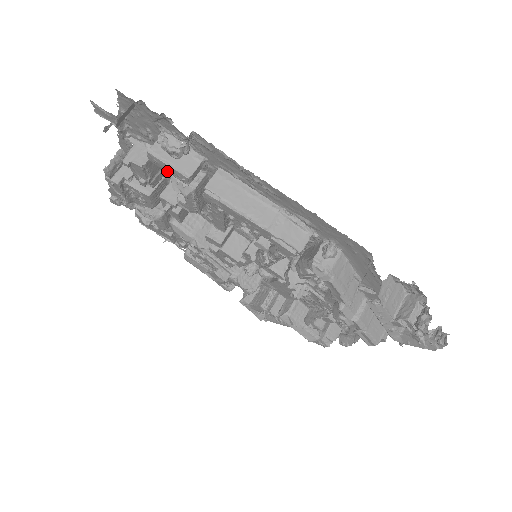
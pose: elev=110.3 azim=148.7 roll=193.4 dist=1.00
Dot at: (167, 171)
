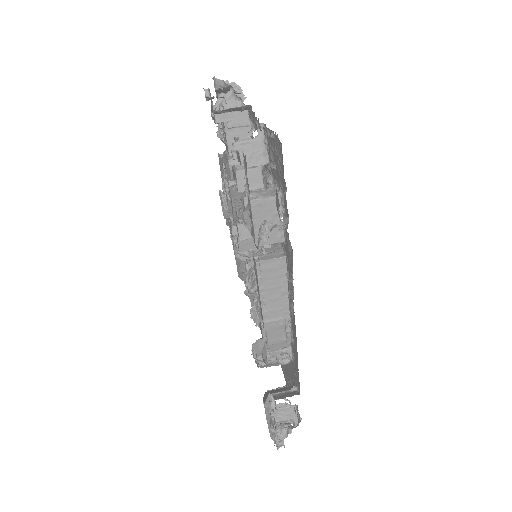
Dot at: (250, 217)
